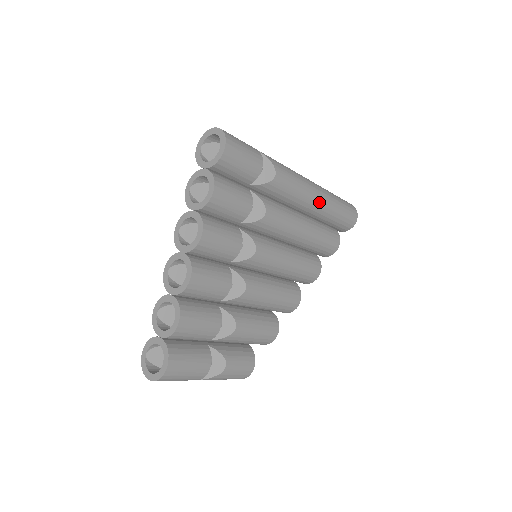
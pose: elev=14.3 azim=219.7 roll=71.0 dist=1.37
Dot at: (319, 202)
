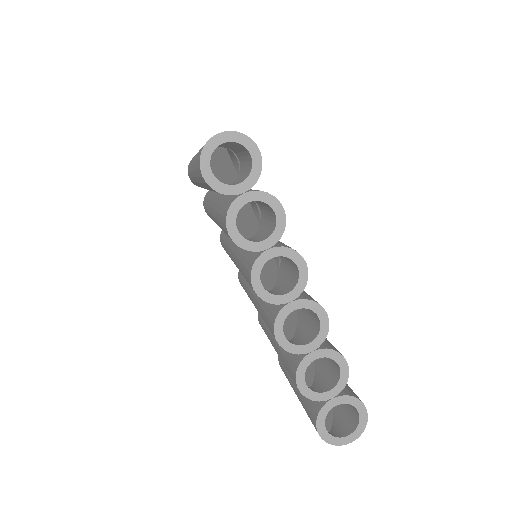
Dot at: occluded
